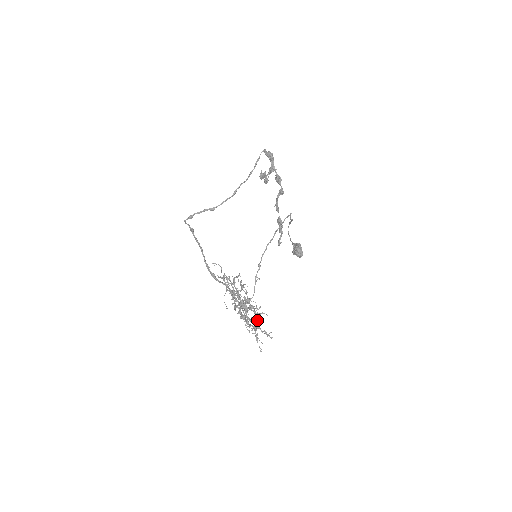
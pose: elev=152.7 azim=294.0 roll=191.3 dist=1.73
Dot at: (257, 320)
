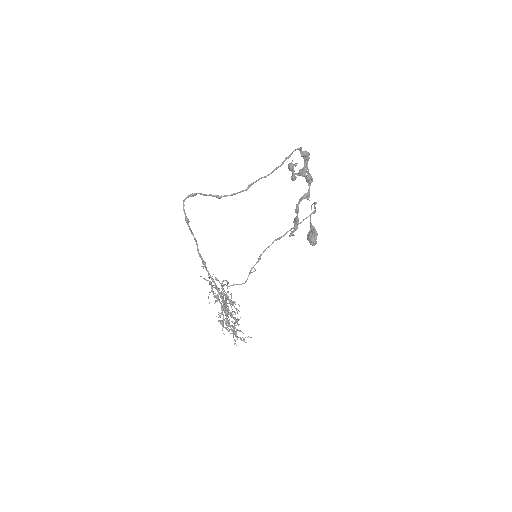
Dot at: (233, 332)
